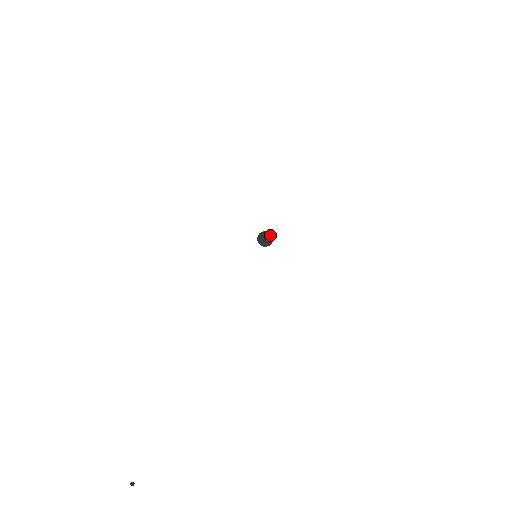
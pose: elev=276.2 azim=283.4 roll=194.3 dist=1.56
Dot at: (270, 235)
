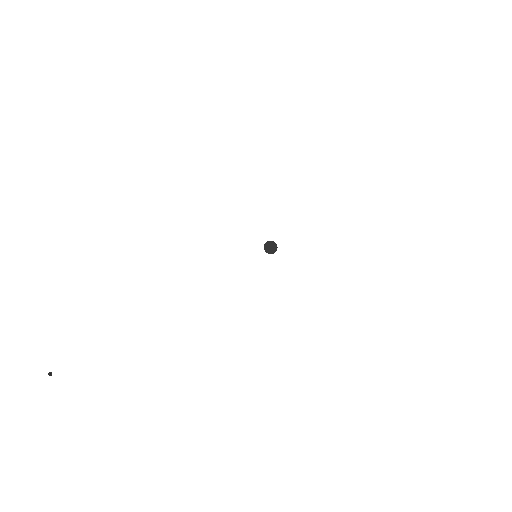
Dot at: (276, 247)
